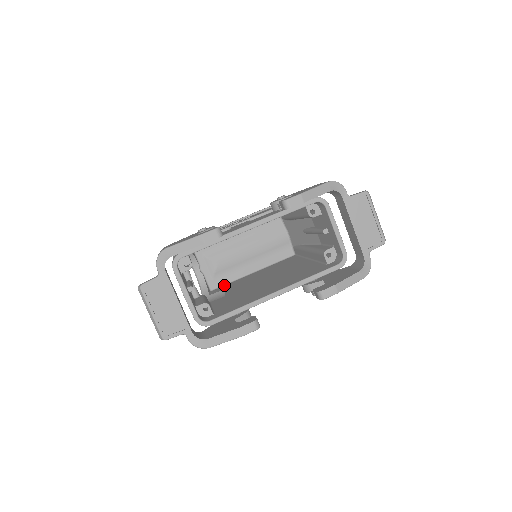
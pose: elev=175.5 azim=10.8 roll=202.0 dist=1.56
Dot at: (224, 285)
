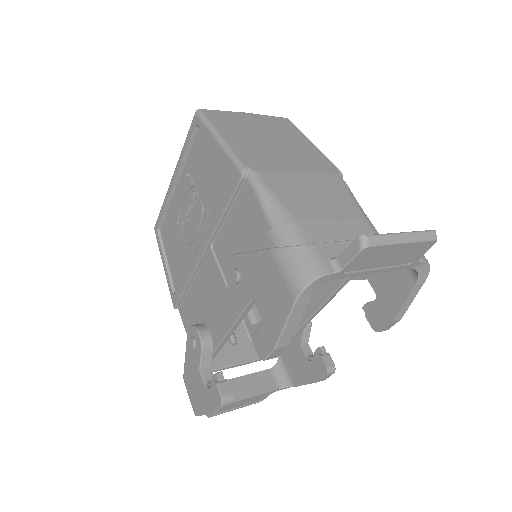
Dot at: occluded
